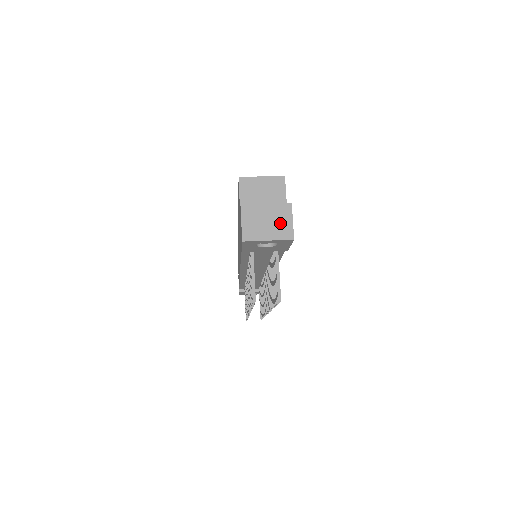
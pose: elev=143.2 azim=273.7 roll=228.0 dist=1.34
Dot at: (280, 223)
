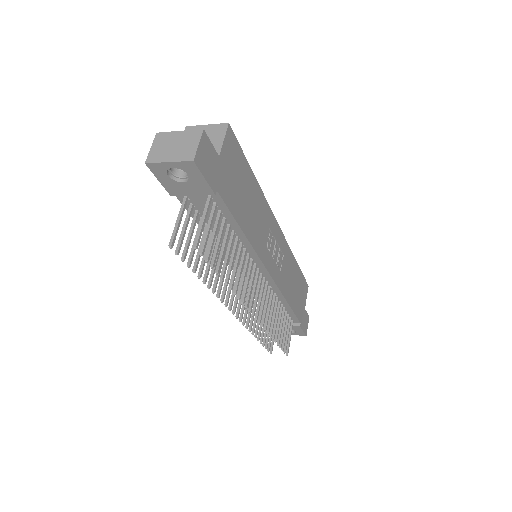
Dot at: (186, 146)
